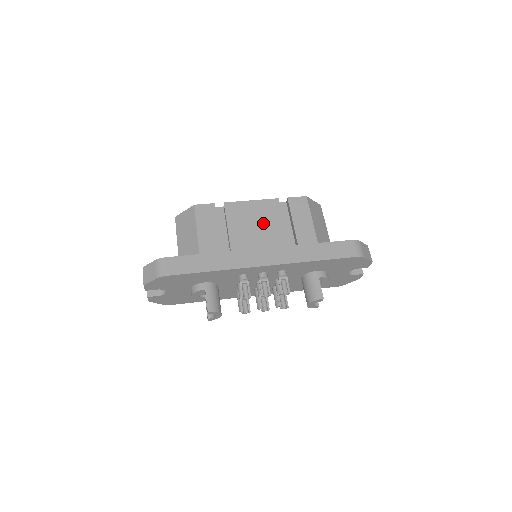
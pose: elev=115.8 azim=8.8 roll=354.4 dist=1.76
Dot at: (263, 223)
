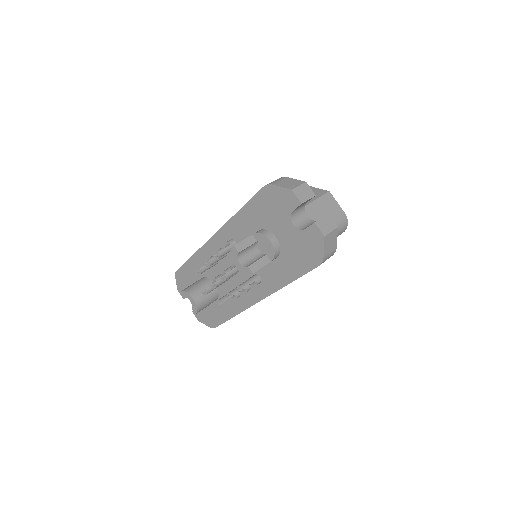
Dot at: occluded
